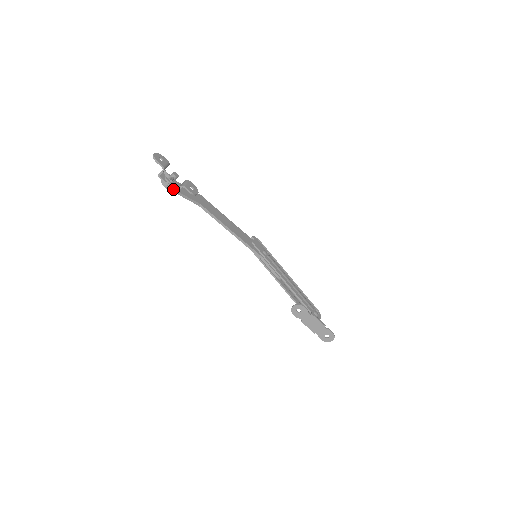
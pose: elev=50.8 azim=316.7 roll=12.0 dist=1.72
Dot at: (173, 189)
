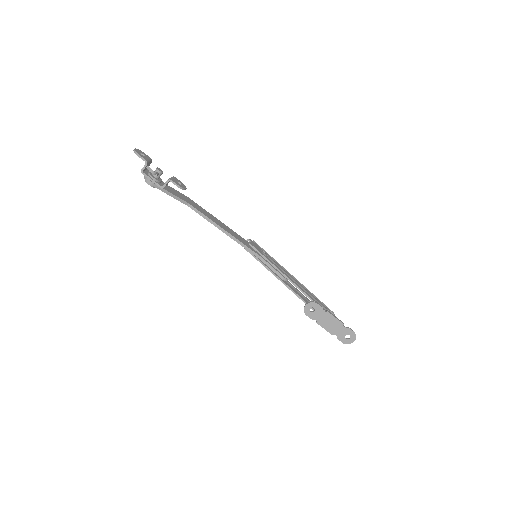
Dot at: (159, 185)
